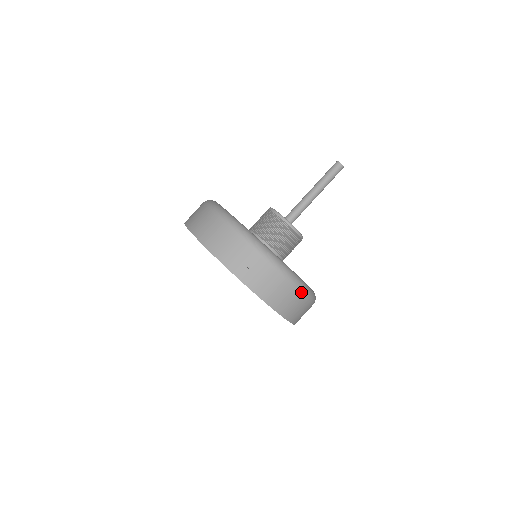
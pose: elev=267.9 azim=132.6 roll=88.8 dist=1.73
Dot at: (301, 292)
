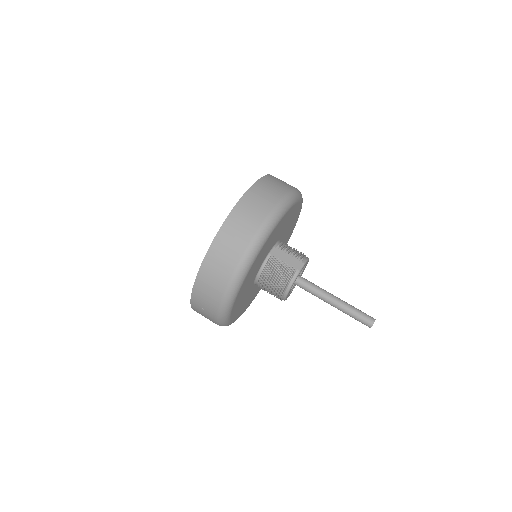
Dot at: occluded
